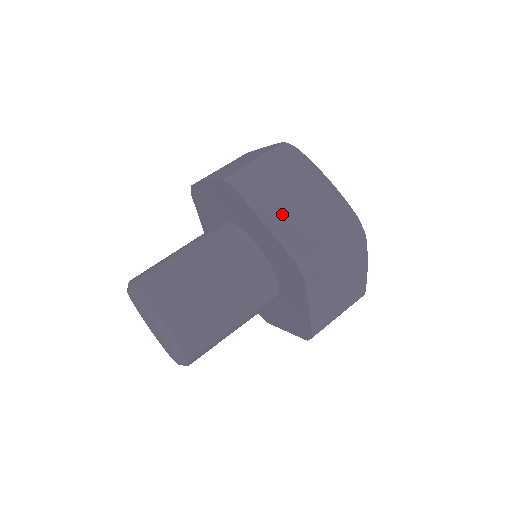
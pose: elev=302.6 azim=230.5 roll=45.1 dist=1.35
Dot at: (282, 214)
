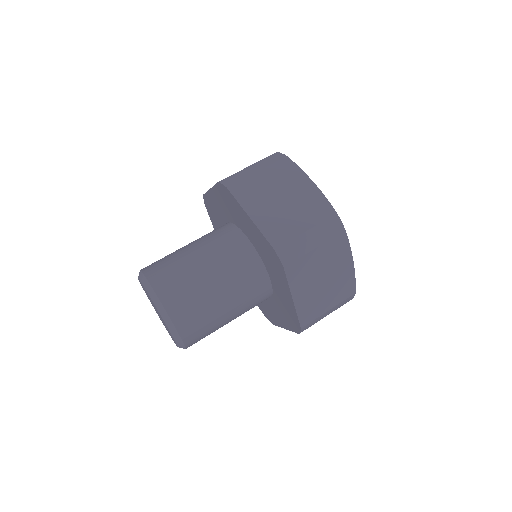
Dot at: (309, 291)
